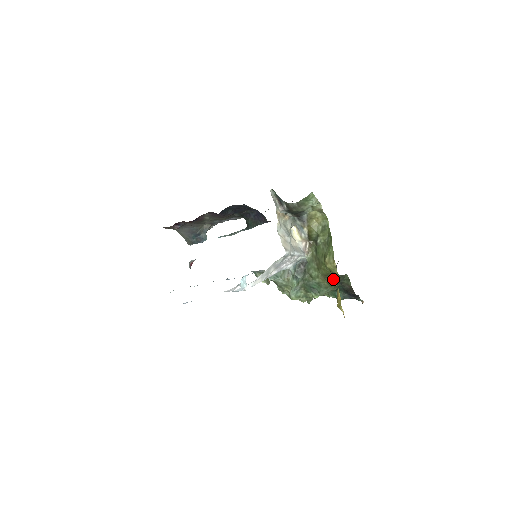
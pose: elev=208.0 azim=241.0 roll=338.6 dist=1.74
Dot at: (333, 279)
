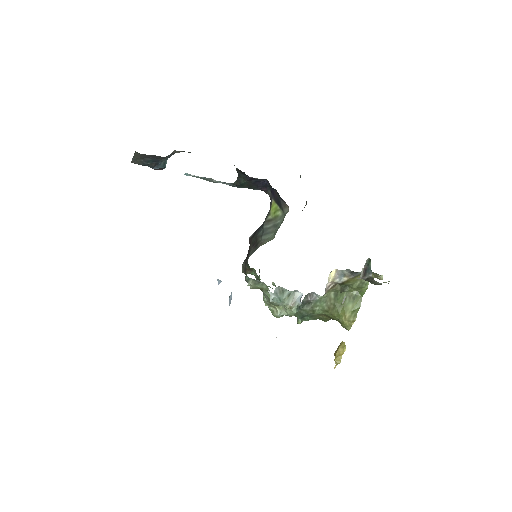
Dot at: (330, 319)
